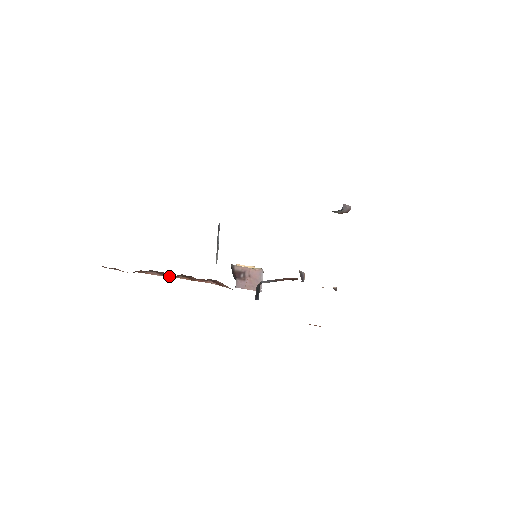
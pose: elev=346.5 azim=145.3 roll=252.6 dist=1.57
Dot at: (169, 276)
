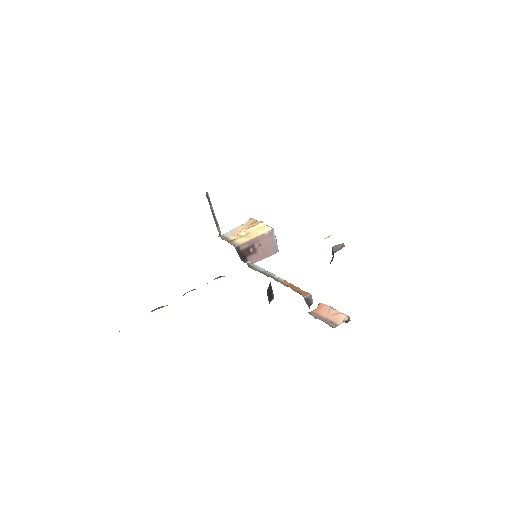
Dot at: occluded
